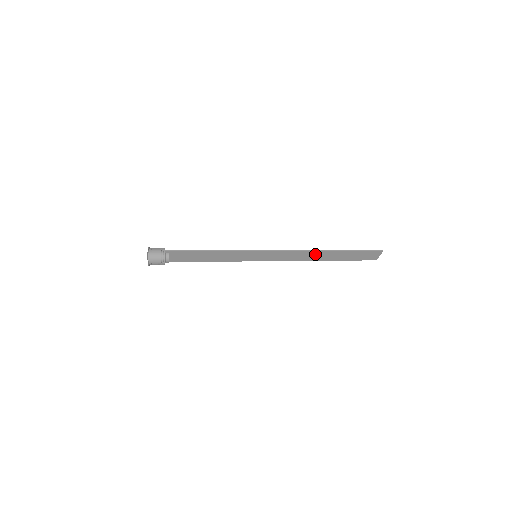
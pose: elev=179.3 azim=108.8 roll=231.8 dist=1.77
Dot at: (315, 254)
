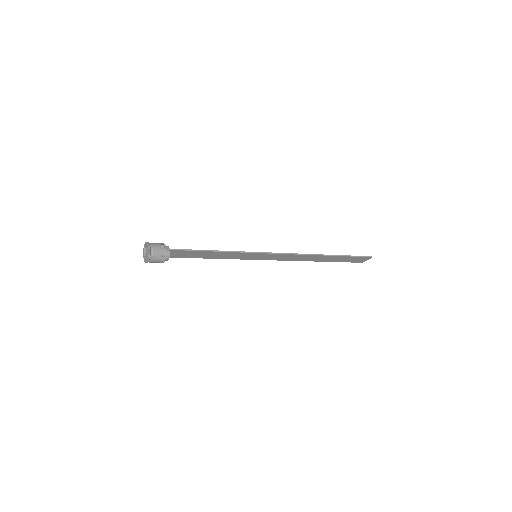
Dot at: (312, 257)
